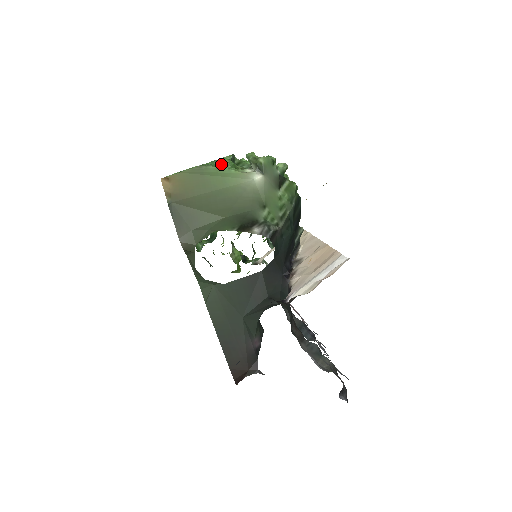
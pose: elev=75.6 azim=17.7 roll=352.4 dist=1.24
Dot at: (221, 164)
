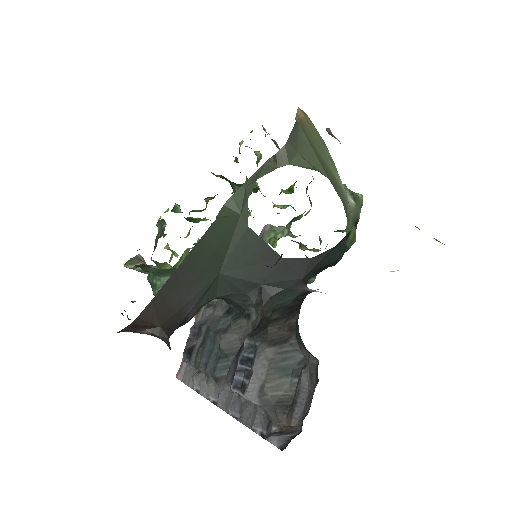
Dot at: occluded
